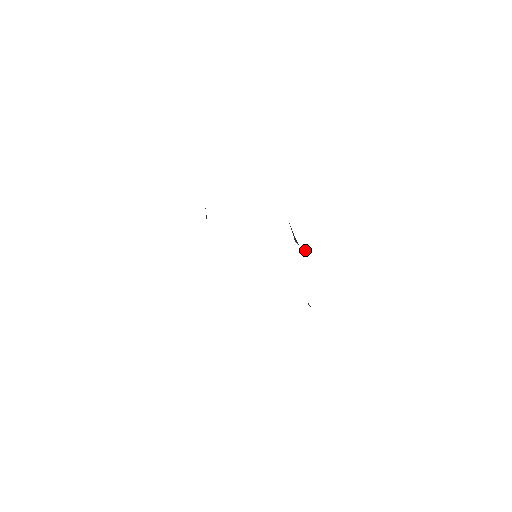
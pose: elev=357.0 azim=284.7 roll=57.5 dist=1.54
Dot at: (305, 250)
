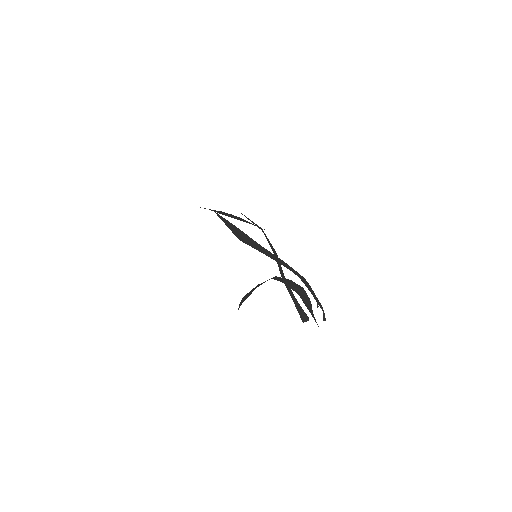
Dot at: (317, 304)
